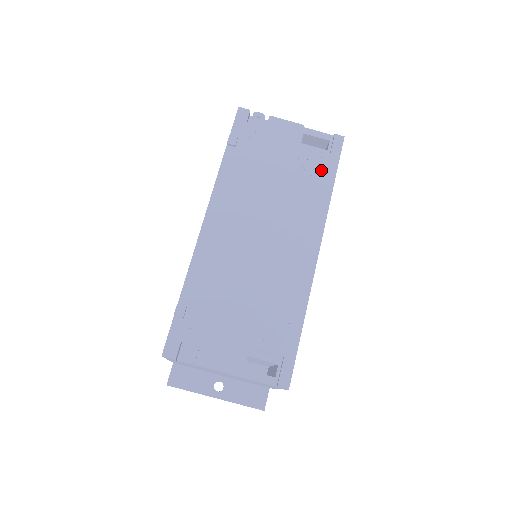
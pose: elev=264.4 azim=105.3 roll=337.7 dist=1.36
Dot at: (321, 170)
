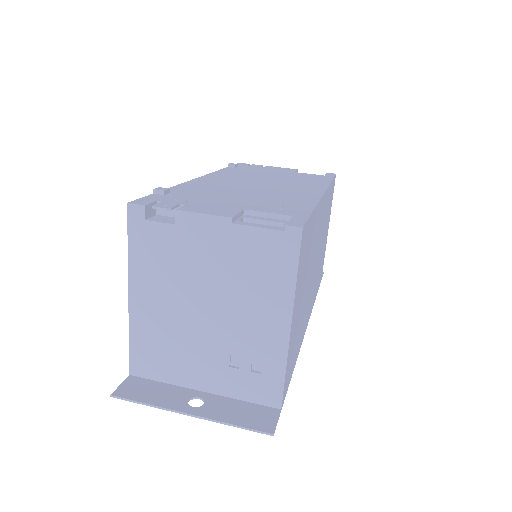
Dot at: (317, 177)
